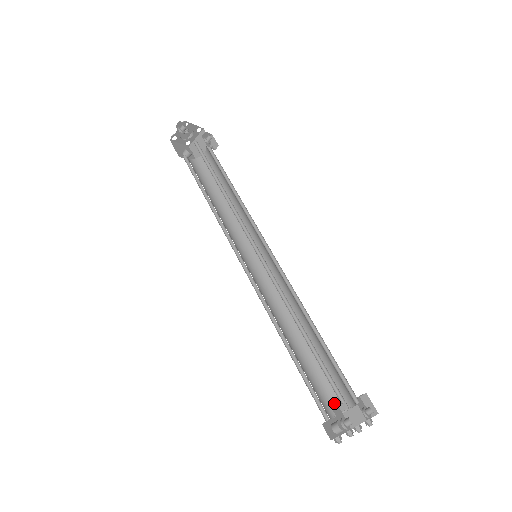
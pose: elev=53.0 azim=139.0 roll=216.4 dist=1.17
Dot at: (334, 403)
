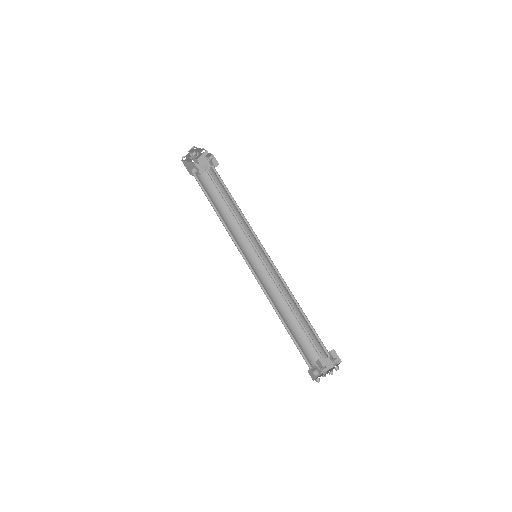
Dot at: (313, 356)
